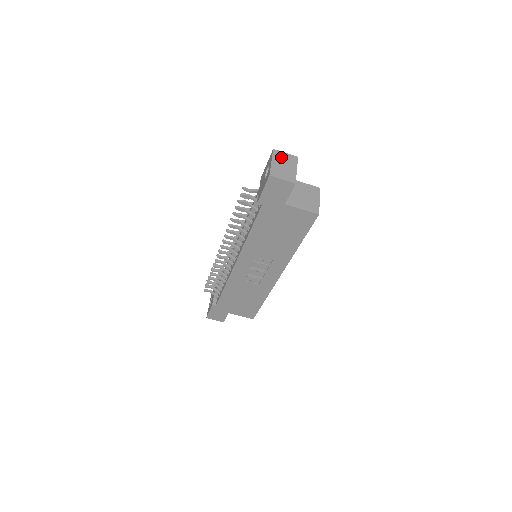
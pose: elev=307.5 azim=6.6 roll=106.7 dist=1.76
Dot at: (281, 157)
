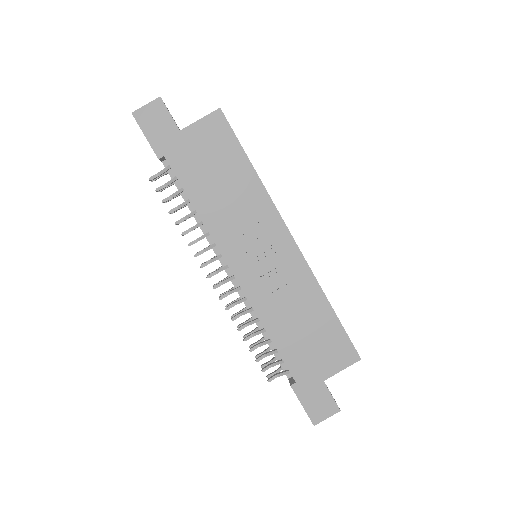
Dot at: occluded
